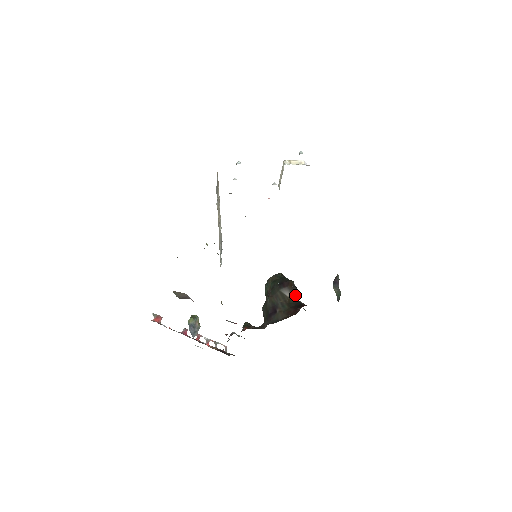
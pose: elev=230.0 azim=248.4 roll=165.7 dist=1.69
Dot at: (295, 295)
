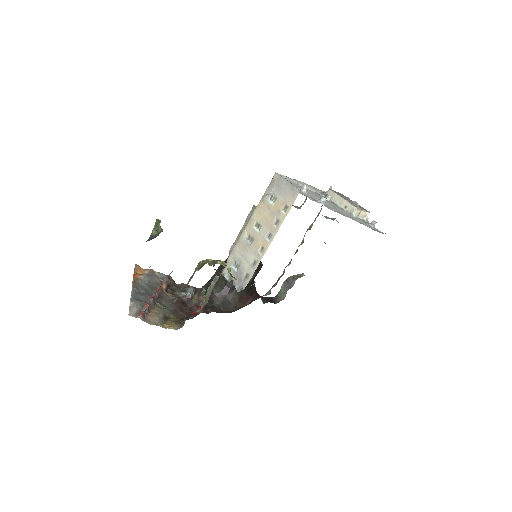
Dot at: occluded
